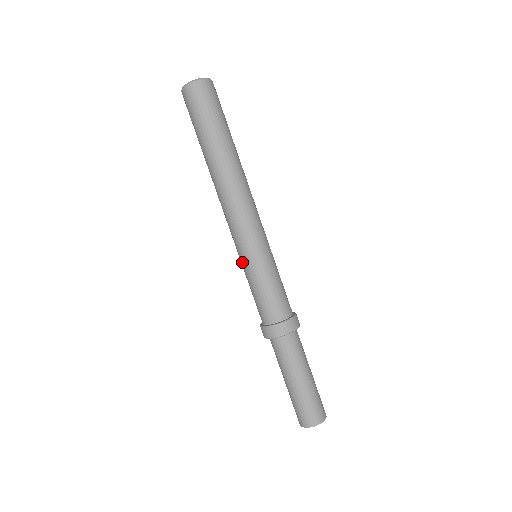
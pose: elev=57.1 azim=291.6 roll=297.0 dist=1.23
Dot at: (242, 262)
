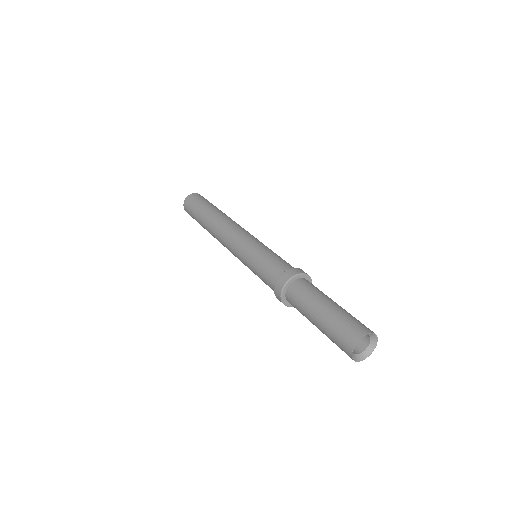
Dot at: occluded
